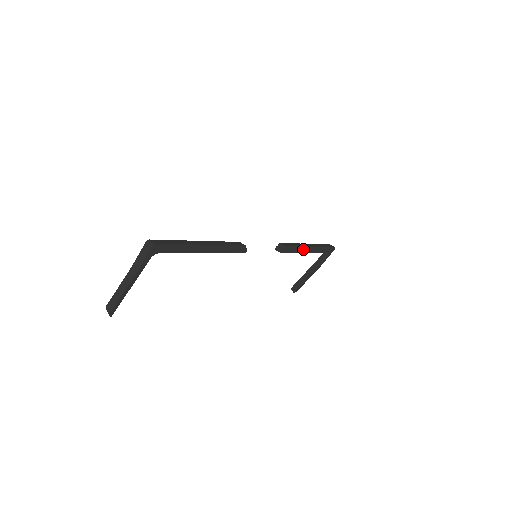
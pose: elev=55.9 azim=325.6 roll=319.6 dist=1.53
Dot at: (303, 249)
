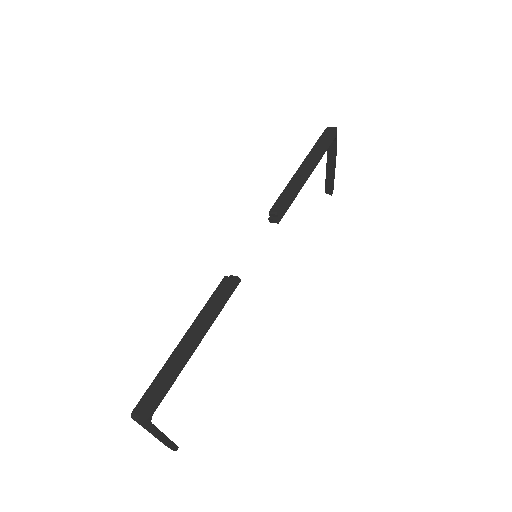
Dot at: (300, 183)
